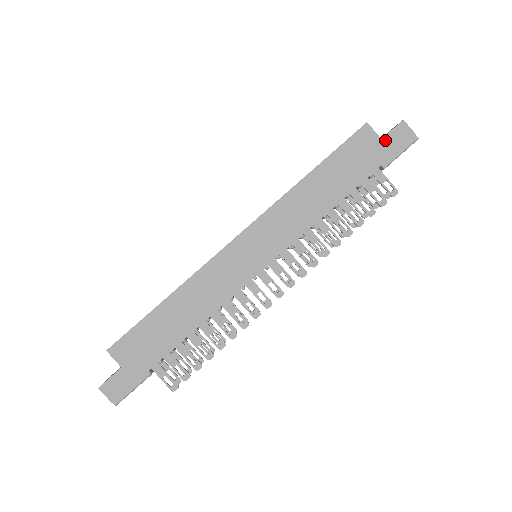
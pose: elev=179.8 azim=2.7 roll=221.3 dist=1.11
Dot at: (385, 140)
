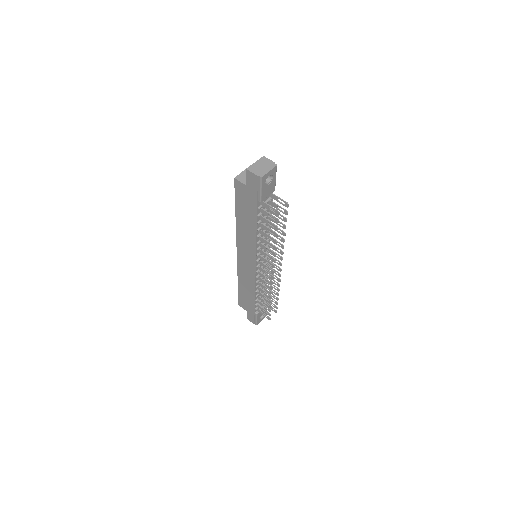
Dot at: (248, 186)
